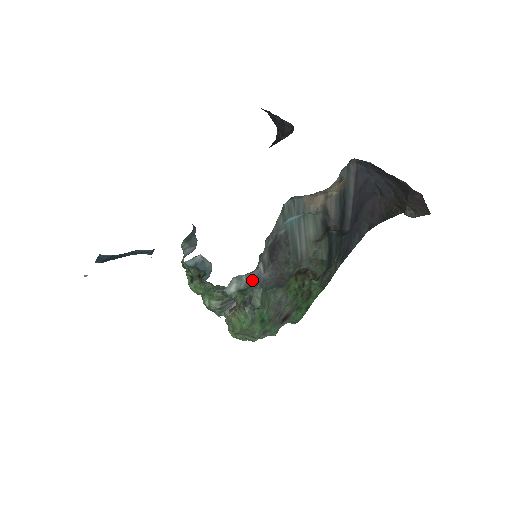
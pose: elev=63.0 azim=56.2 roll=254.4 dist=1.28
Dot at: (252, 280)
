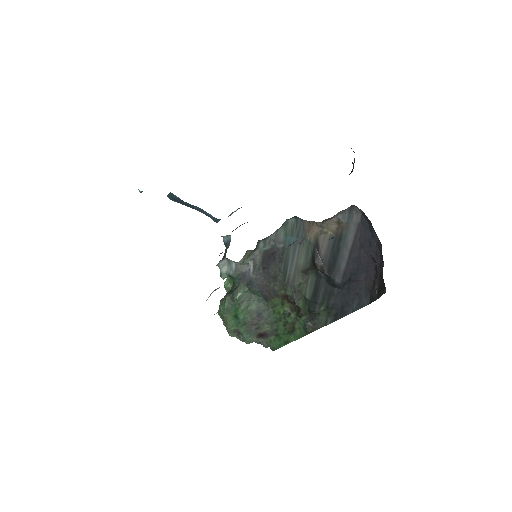
Dot at: (241, 273)
